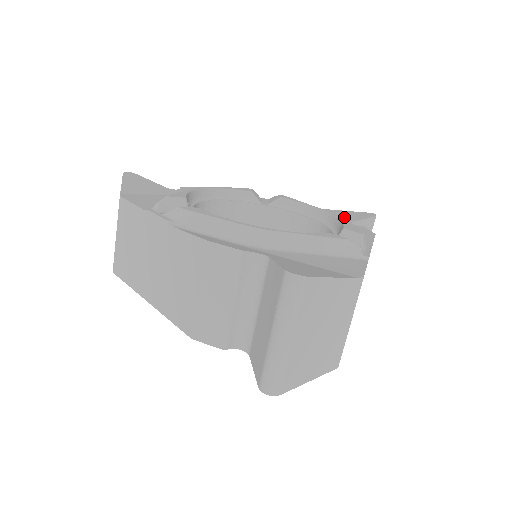
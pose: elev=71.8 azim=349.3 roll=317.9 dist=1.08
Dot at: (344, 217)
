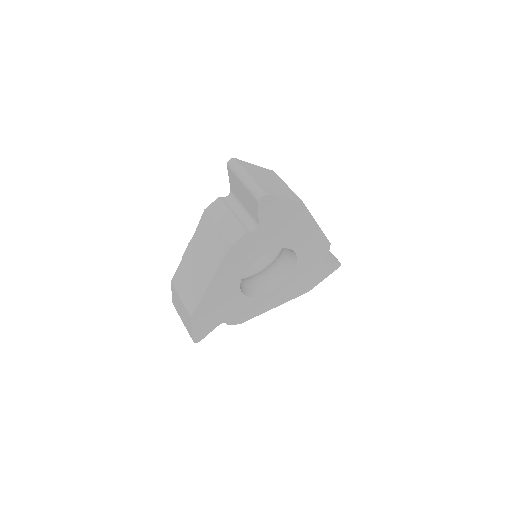
Dot at: occluded
